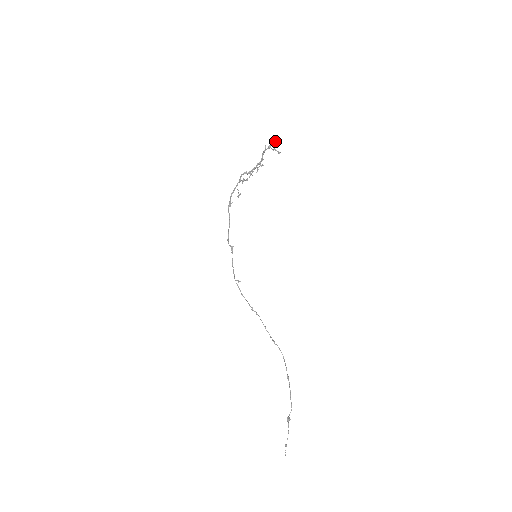
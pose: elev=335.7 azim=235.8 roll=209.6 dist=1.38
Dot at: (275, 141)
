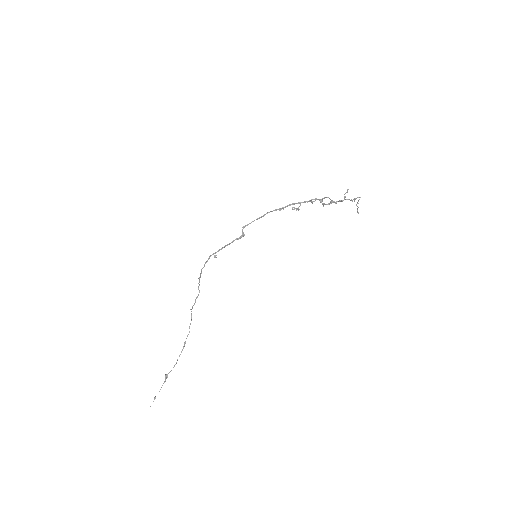
Dot at: occluded
